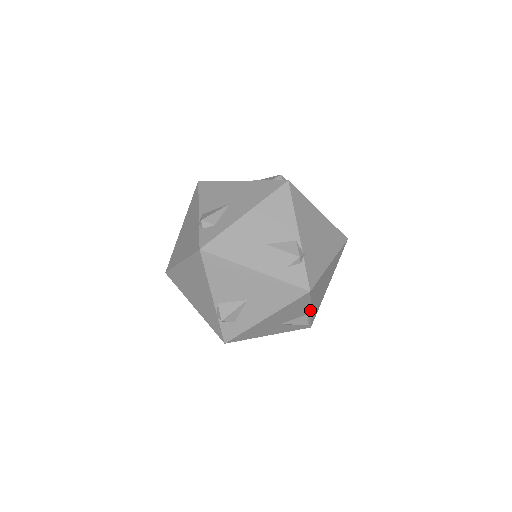
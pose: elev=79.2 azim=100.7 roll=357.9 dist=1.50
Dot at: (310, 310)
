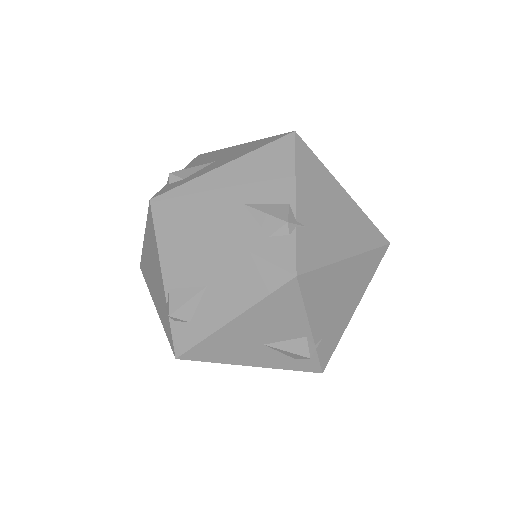
Dot at: occluded
